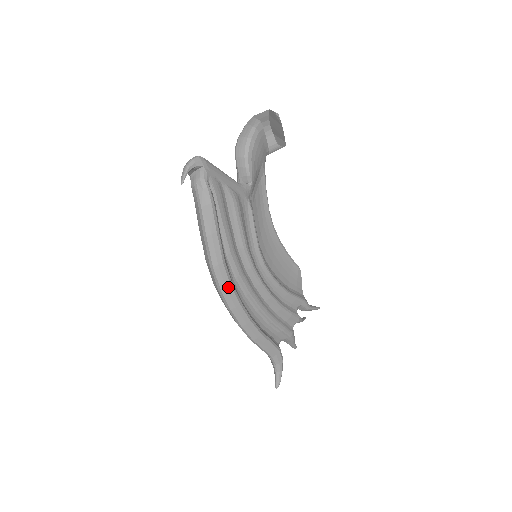
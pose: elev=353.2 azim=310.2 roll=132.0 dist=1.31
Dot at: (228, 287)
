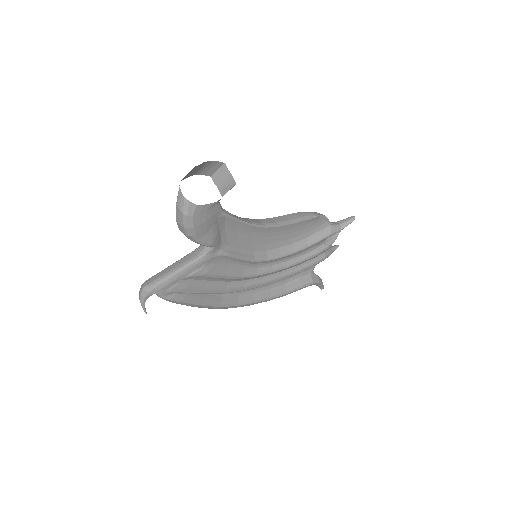
Dot at: (235, 307)
